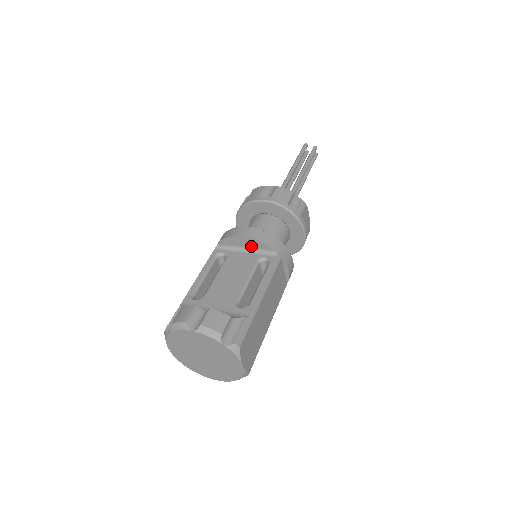
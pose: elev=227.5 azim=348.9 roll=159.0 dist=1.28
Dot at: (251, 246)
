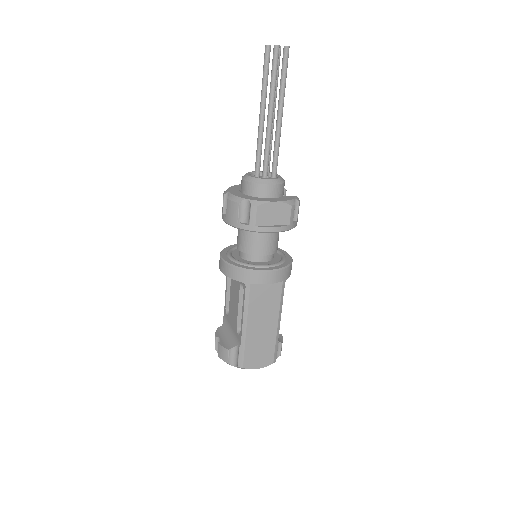
Dot at: occluded
